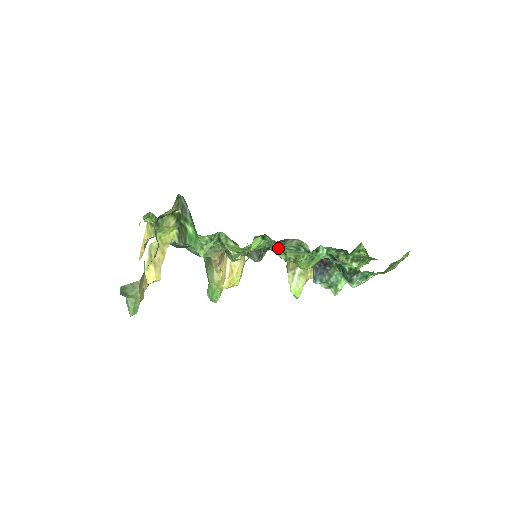
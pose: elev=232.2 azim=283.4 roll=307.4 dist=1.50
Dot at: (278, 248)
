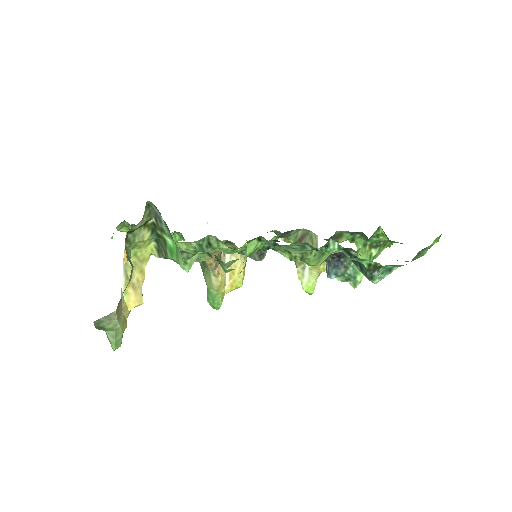
Dot at: occluded
